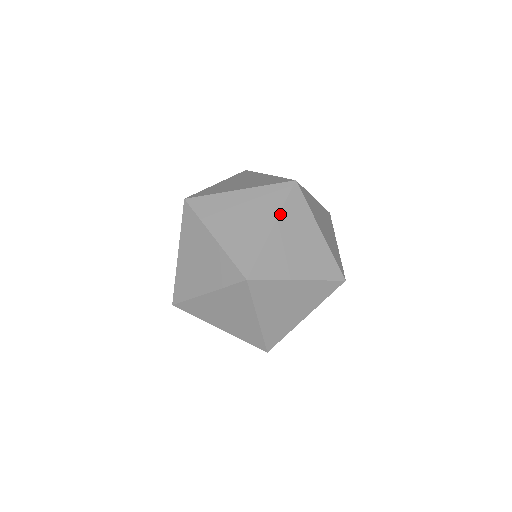
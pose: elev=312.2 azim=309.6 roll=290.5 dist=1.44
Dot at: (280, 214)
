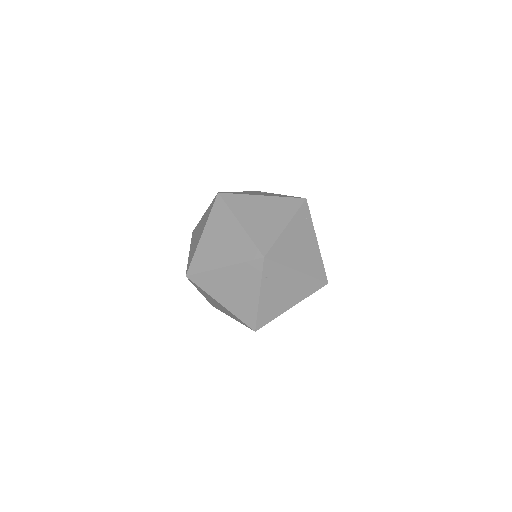
Dot at: (207, 222)
